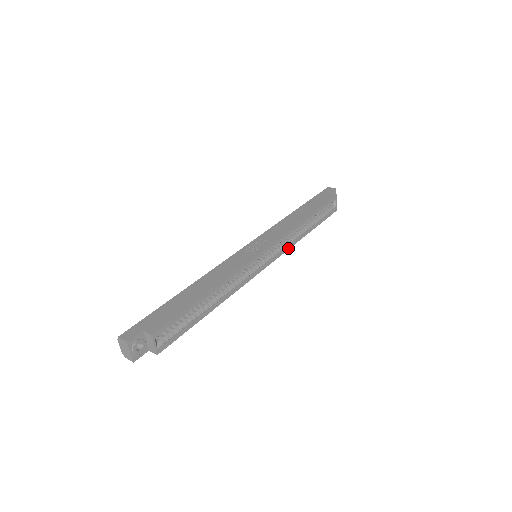
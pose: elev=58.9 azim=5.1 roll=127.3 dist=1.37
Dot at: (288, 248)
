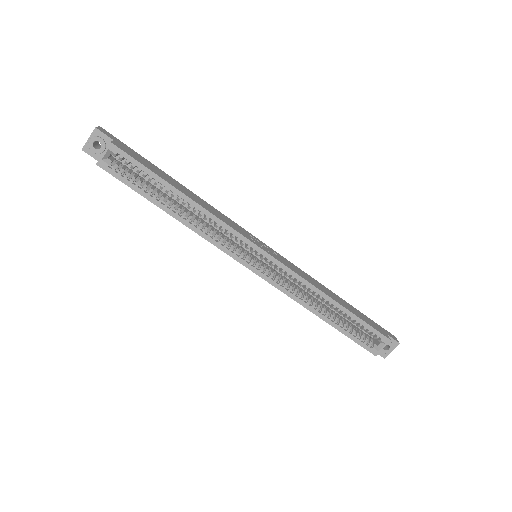
Dot at: (288, 293)
